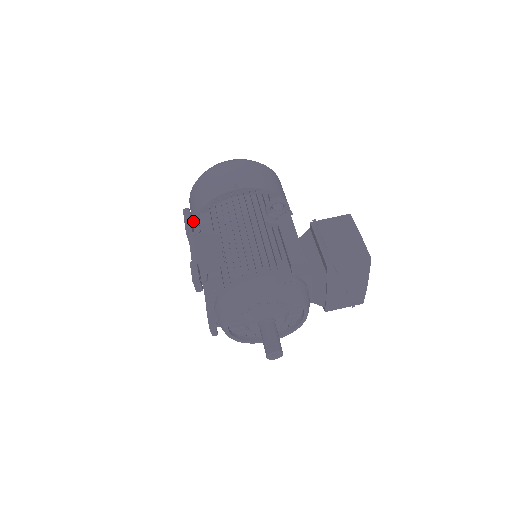
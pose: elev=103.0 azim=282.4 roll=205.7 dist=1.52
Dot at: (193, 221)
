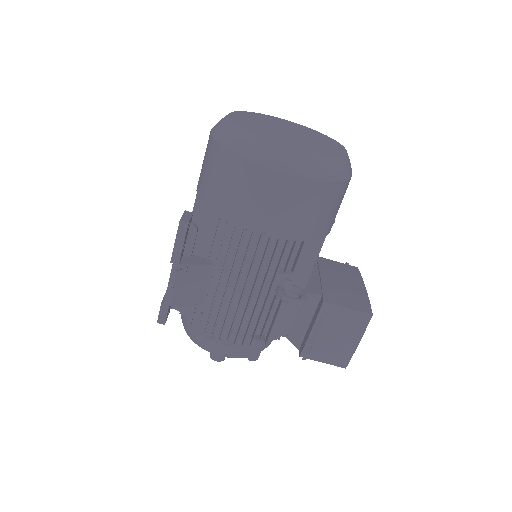
Dot at: (191, 224)
